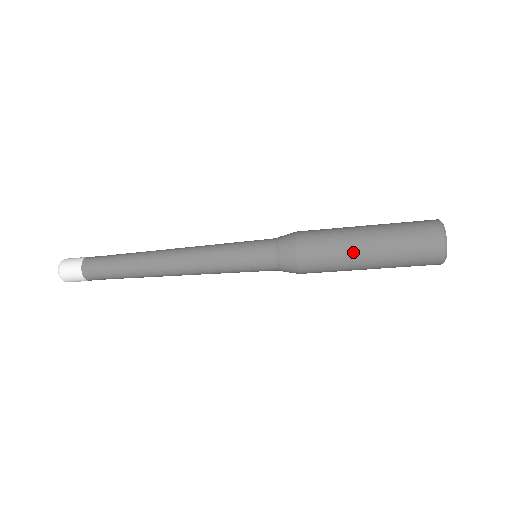
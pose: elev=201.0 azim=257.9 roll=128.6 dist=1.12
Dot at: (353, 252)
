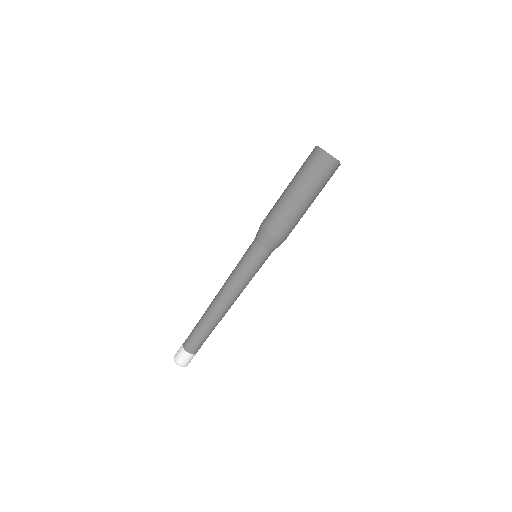
Dot at: (282, 194)
